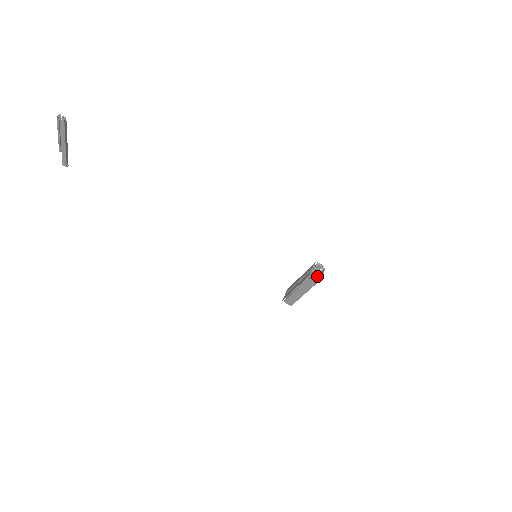
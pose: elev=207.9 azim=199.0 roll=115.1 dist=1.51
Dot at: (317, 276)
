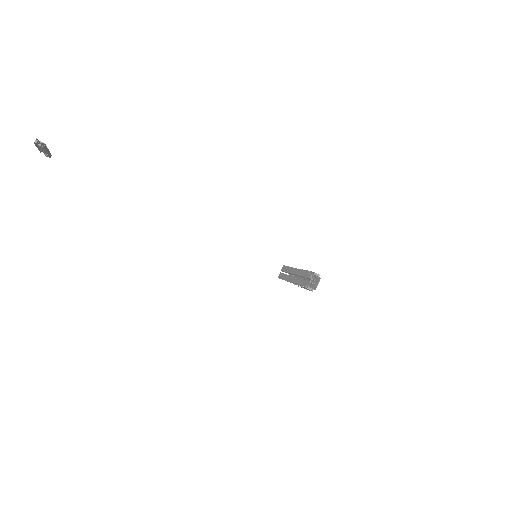
Dot at: (313, 277)
